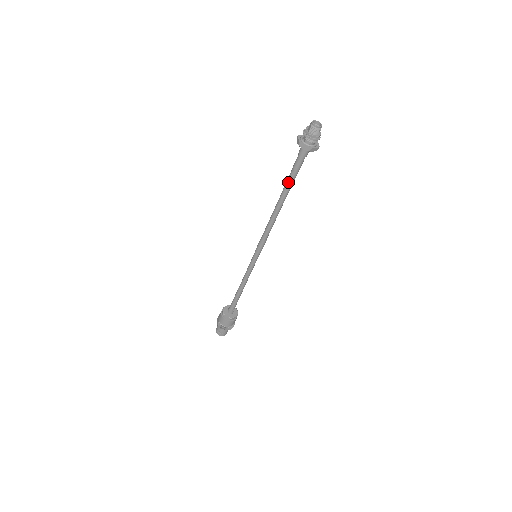
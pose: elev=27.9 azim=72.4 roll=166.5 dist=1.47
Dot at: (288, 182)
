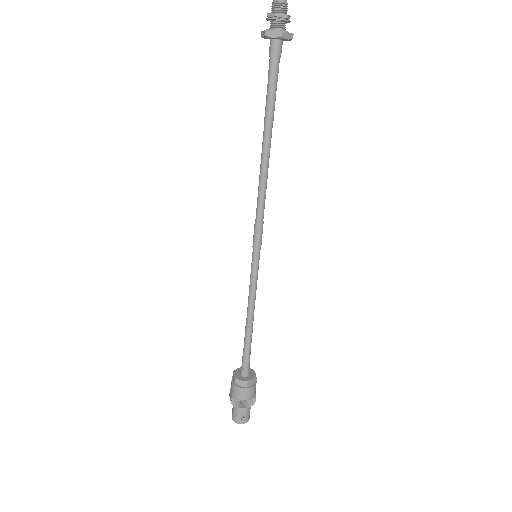
Dot at: (267, 107)
